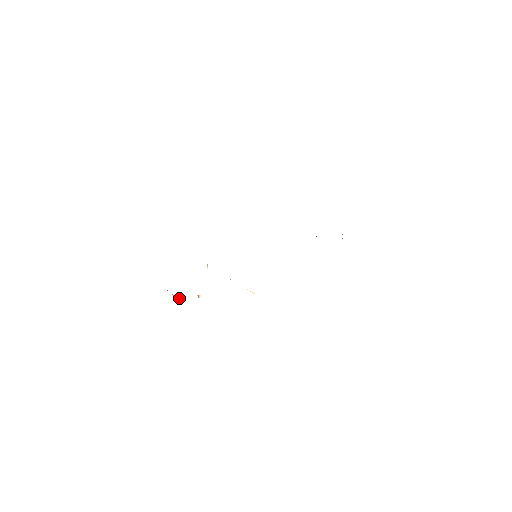
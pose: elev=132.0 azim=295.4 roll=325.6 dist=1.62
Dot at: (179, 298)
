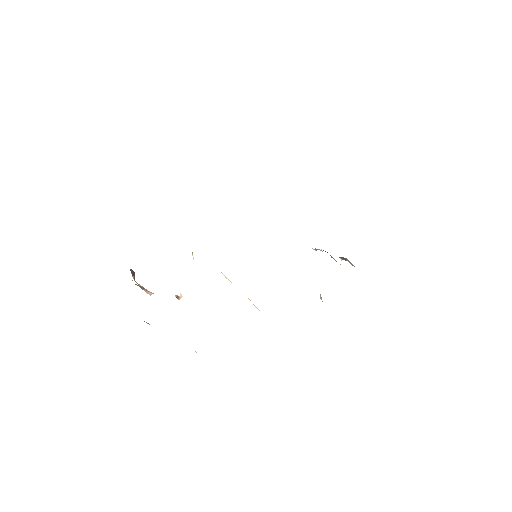
Dot at: (149, 292)
